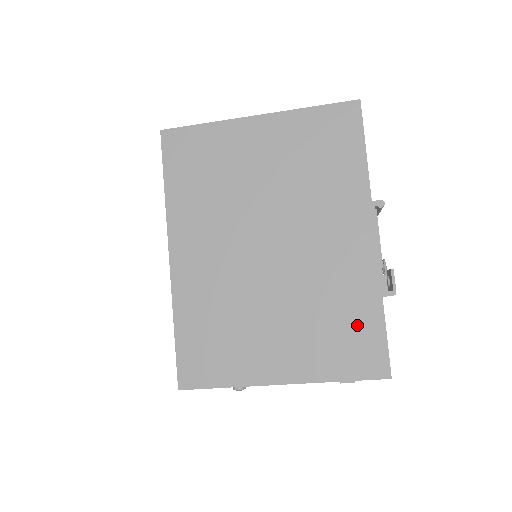
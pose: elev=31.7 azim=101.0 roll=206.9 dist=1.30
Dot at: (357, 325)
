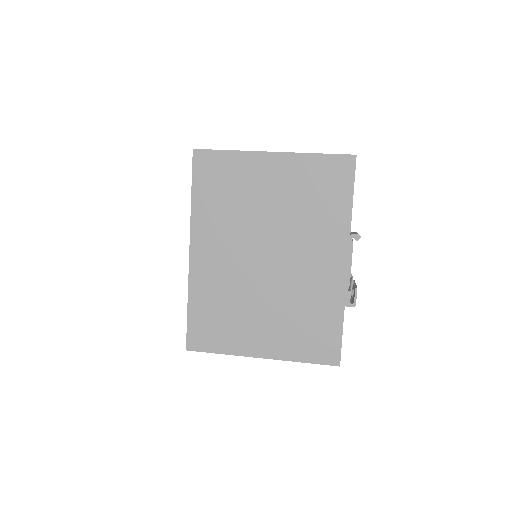
Dot at: (322, 326)
